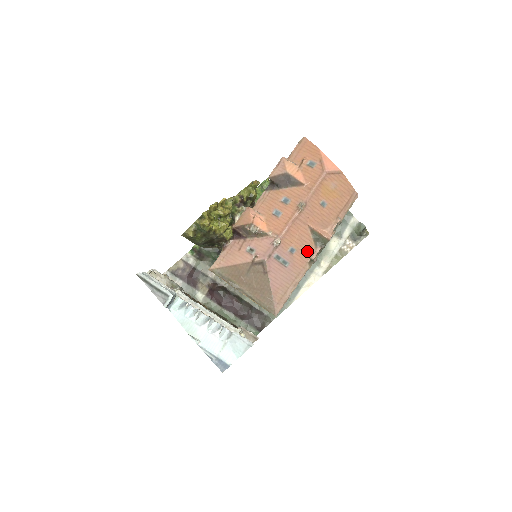
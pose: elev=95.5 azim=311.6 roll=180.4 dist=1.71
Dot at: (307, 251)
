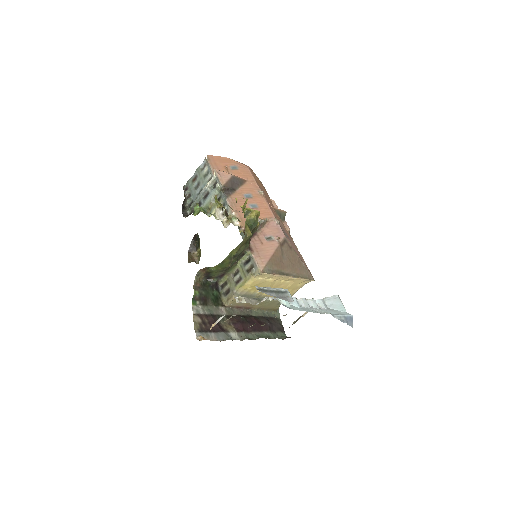
Dot at: (284, 226)
